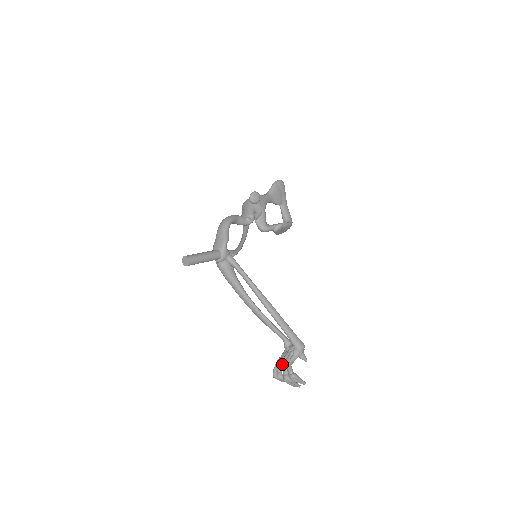
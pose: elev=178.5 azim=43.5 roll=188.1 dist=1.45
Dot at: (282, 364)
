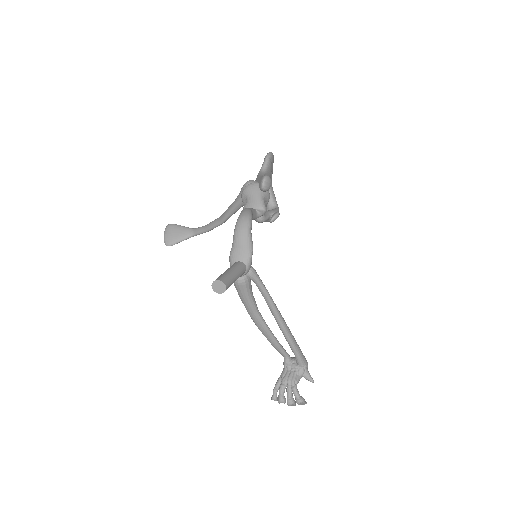
Dot at: (286, 386)
